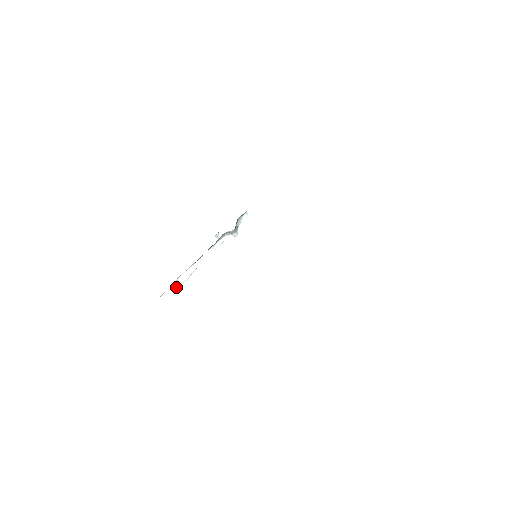
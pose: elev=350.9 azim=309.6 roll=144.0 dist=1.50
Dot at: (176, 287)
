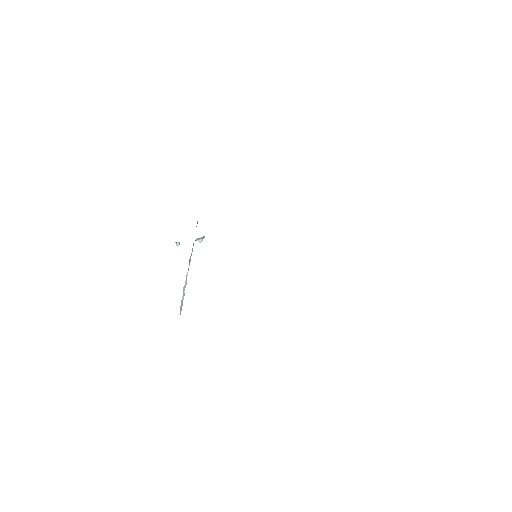
Dot at: (183, 297)
